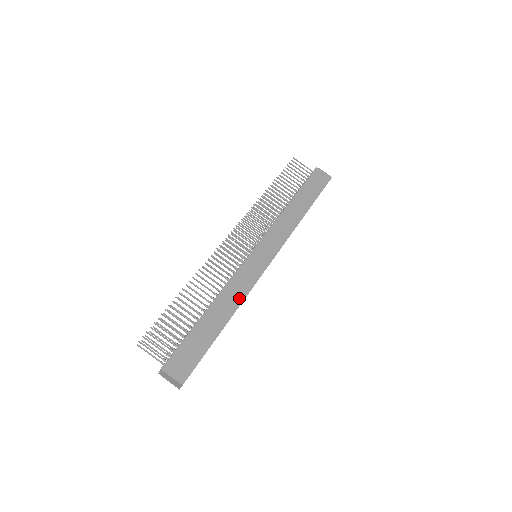
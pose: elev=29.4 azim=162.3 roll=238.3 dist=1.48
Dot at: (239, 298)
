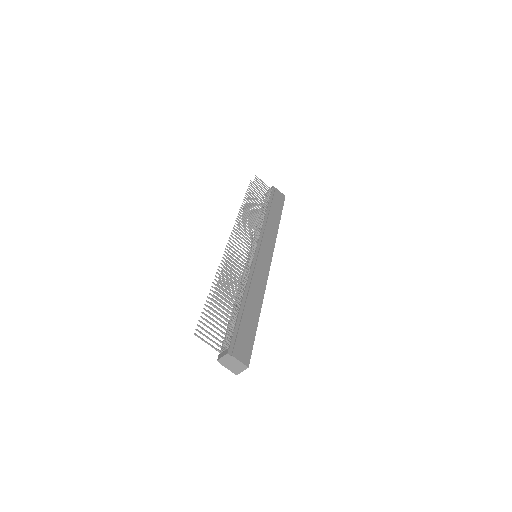
Dot at: (261, 290)
